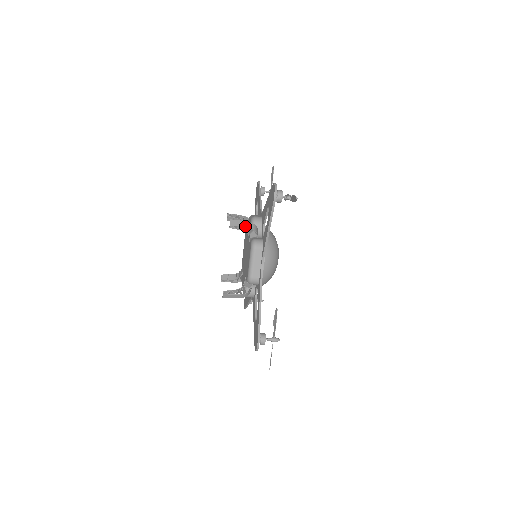
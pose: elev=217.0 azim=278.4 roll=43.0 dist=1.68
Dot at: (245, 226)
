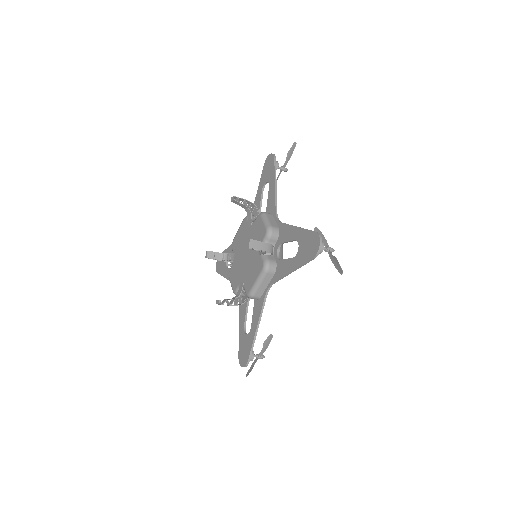
Dot at: (264, 249)
